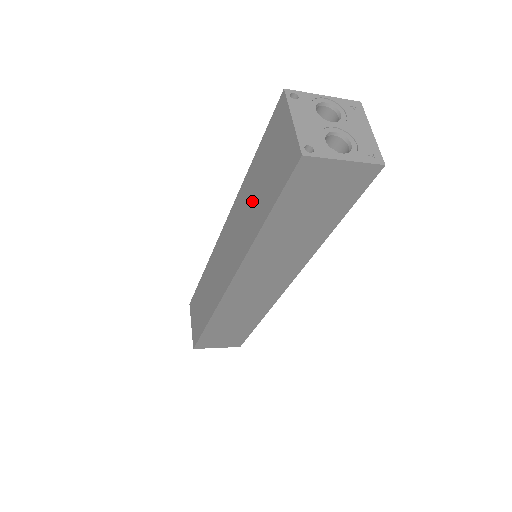
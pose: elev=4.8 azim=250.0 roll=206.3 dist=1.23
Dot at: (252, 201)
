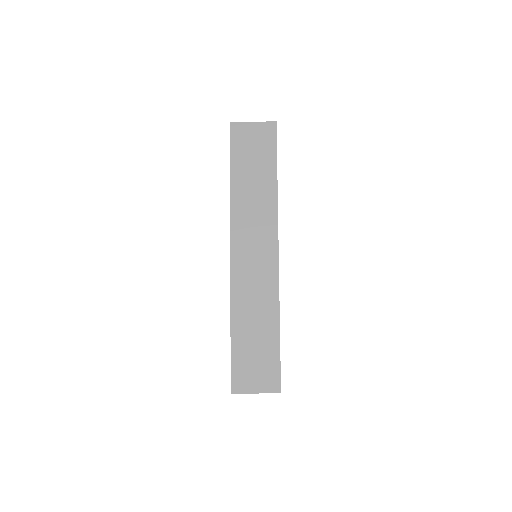
Dot at: occluded
